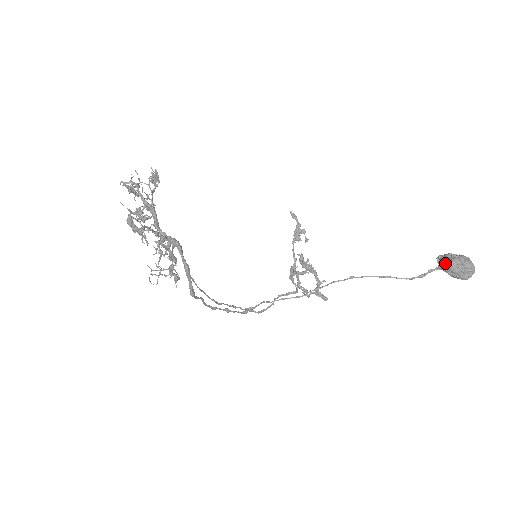
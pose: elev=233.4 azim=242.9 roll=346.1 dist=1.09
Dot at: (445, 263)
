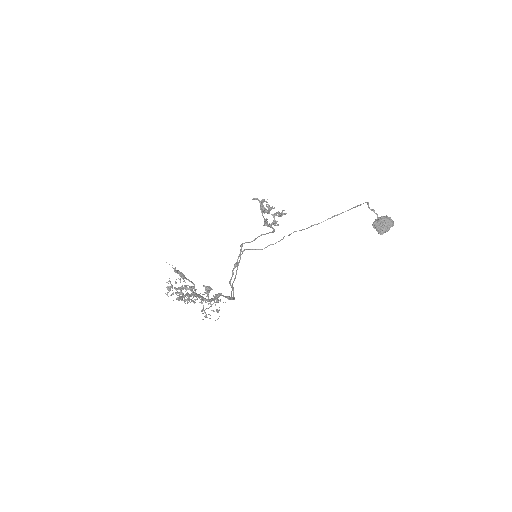
Dot at: (379, 231)
